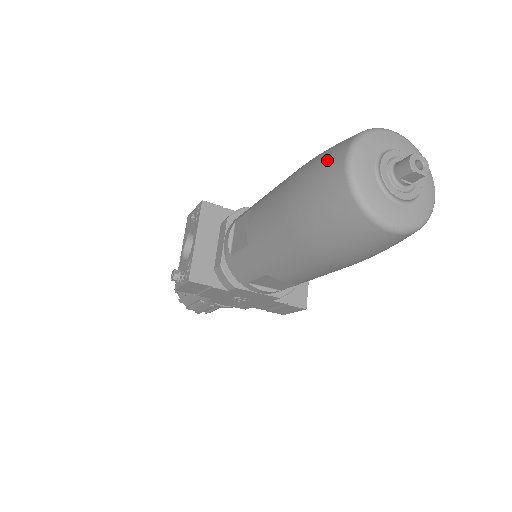
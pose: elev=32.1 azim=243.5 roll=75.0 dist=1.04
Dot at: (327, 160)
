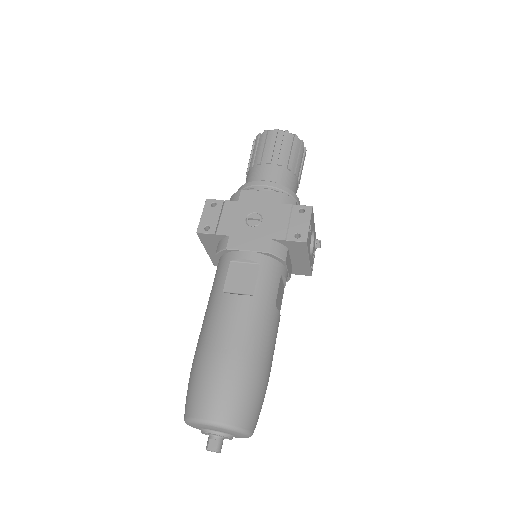
Dot at: occluded
